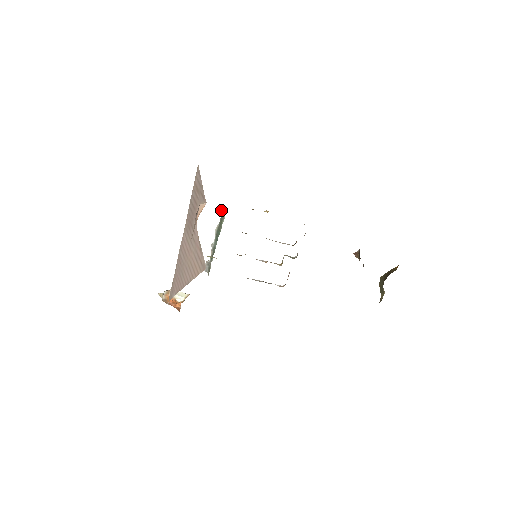
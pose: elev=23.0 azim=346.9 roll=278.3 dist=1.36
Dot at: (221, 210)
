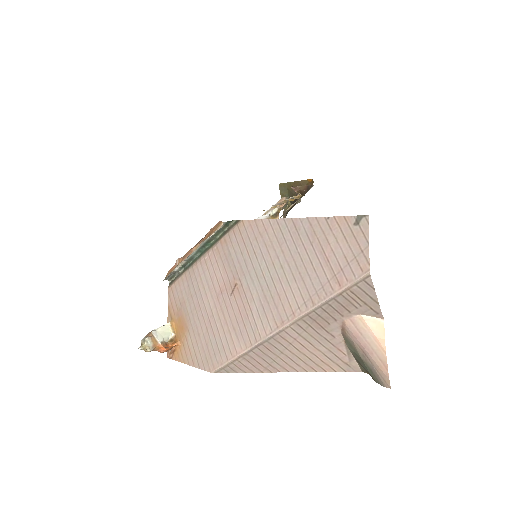
Dot at: (223, 223)
